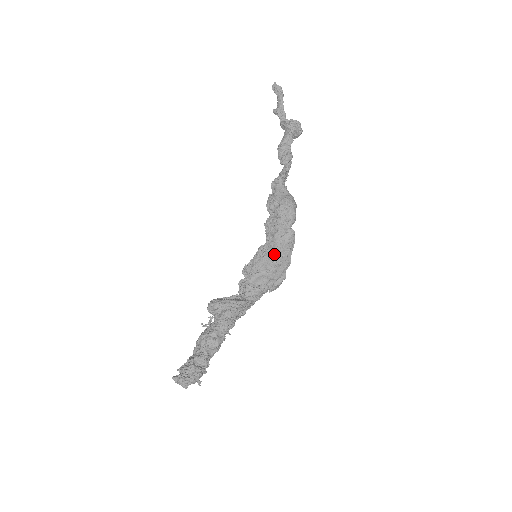
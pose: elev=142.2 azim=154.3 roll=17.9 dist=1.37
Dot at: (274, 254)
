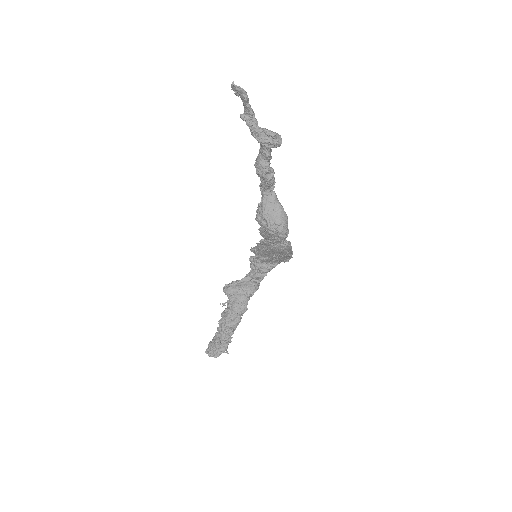
Dot at: (274, 253)
